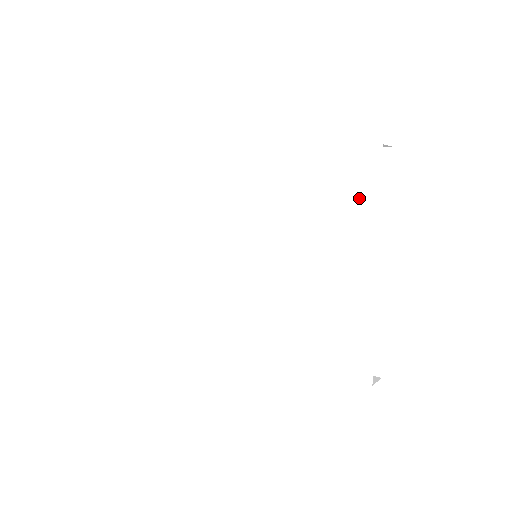
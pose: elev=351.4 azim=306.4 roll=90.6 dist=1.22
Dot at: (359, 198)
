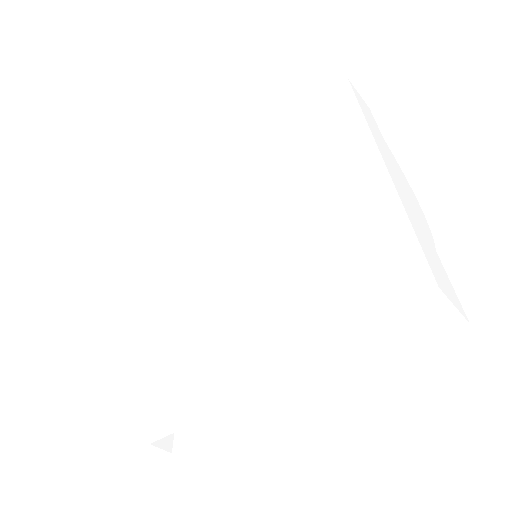
Dot at: (318, 327)
